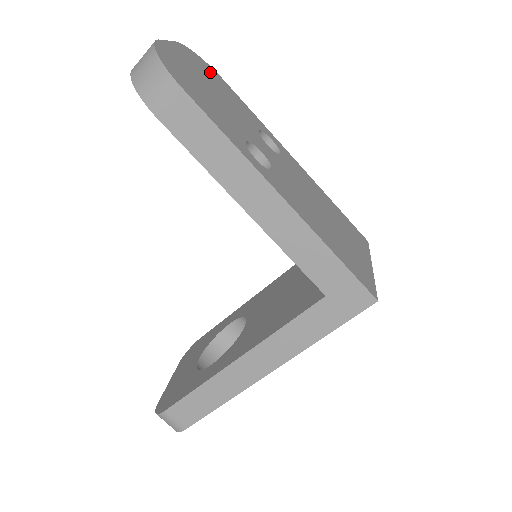
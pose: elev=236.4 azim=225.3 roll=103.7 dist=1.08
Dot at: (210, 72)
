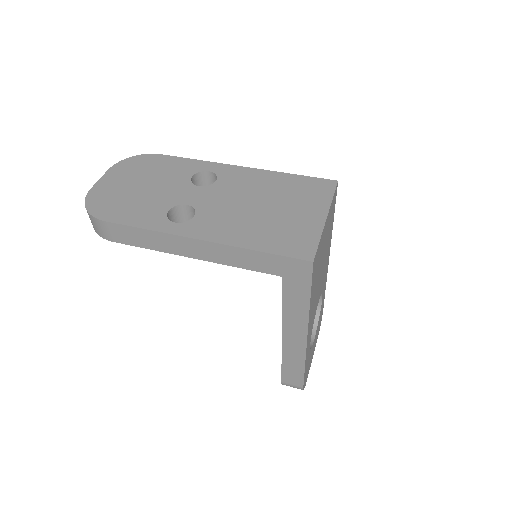
Dot at: (143, 163)
